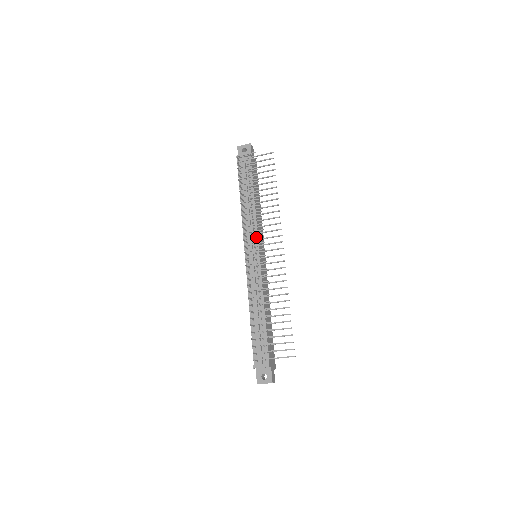
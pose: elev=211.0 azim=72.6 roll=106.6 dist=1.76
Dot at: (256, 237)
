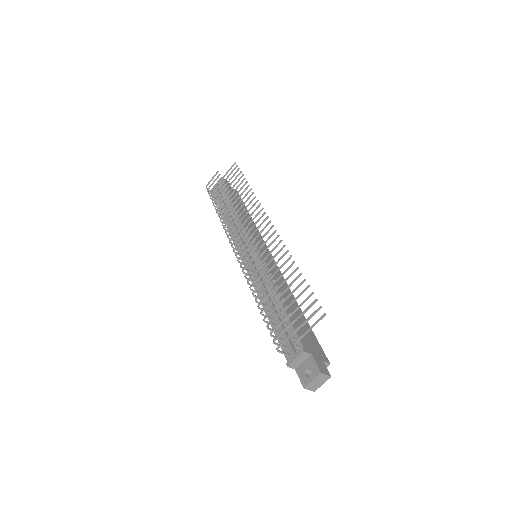
Dot at: (238, 229)
